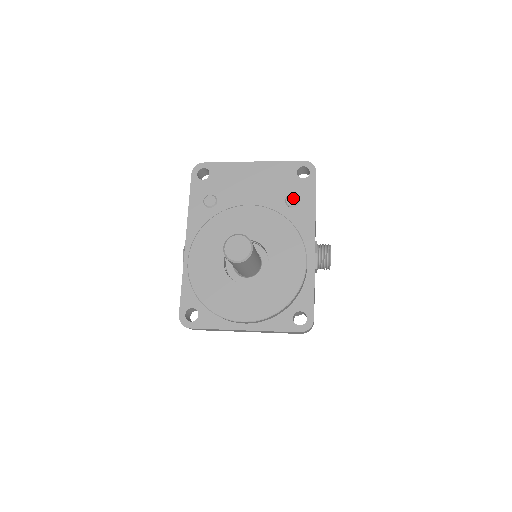
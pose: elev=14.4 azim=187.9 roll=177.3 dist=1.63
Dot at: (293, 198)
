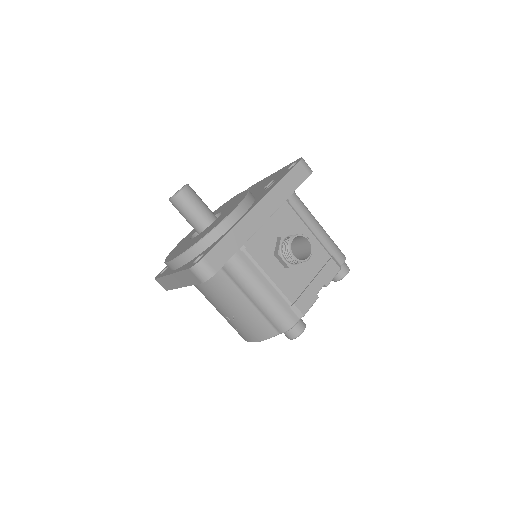
Dot at: (269, 182)
